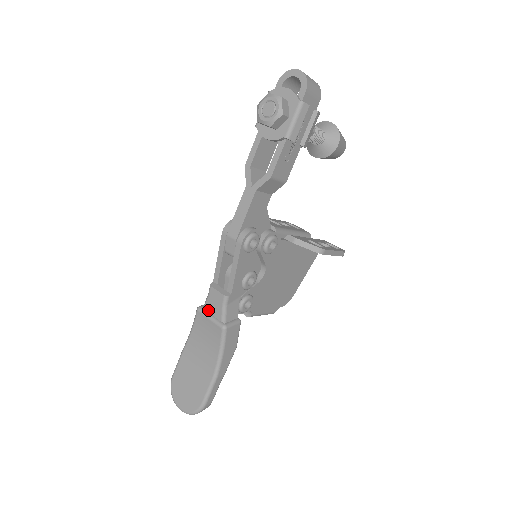
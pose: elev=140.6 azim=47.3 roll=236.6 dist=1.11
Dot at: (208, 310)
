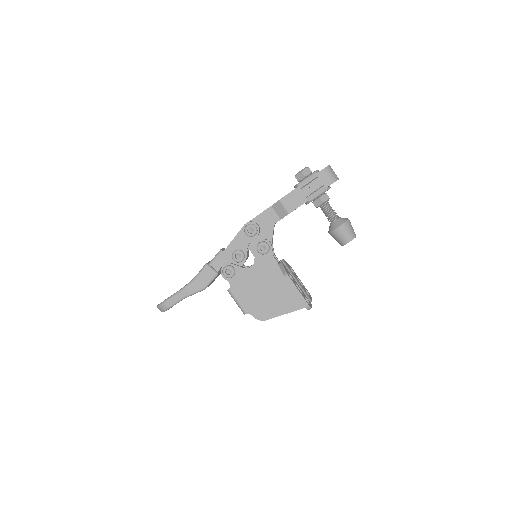
Dot at: occluded
